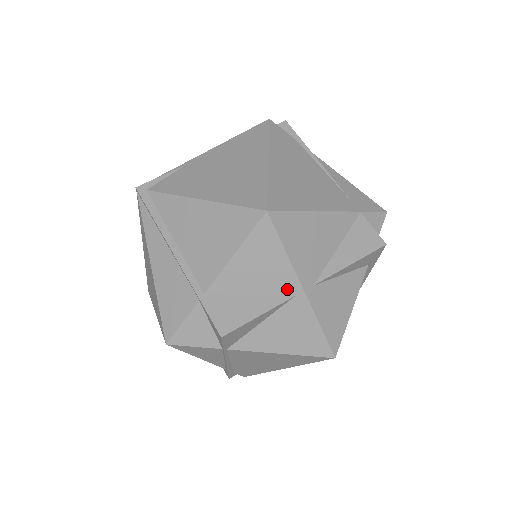
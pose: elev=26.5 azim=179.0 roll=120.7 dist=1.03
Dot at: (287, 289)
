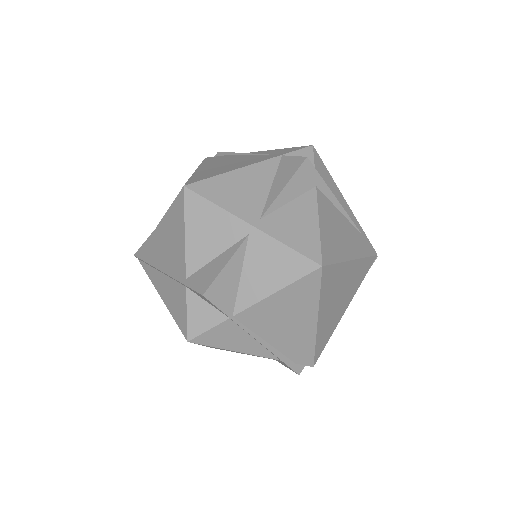
Dot at: (239, 233)
